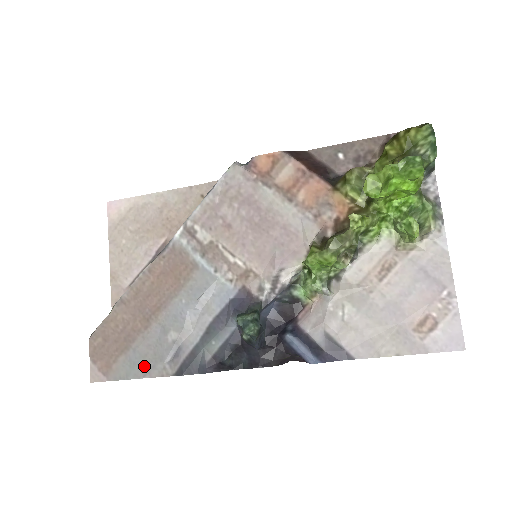
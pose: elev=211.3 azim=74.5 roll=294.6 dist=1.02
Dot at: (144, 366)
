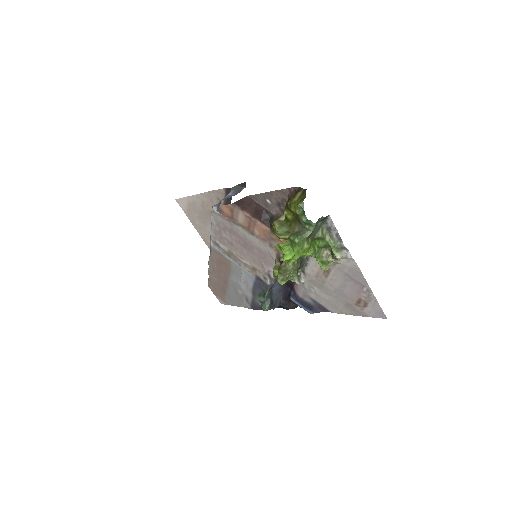
Dot at: (237, 302)
